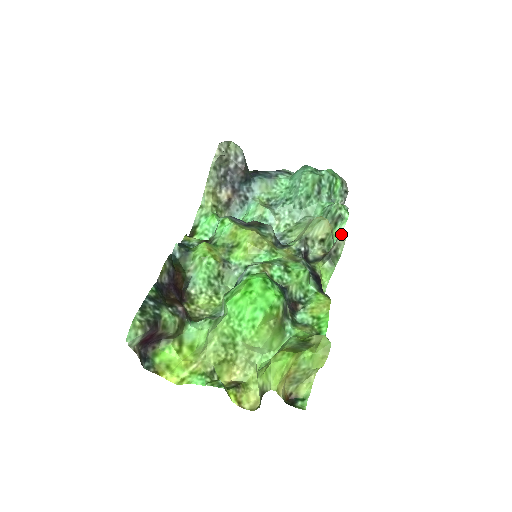
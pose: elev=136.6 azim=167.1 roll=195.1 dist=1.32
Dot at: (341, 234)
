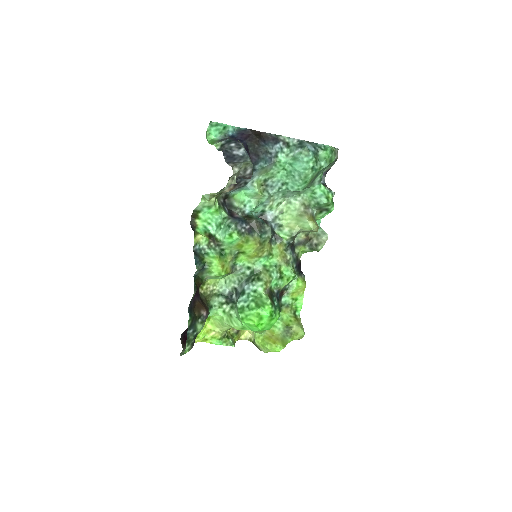
Dot at: occluded
